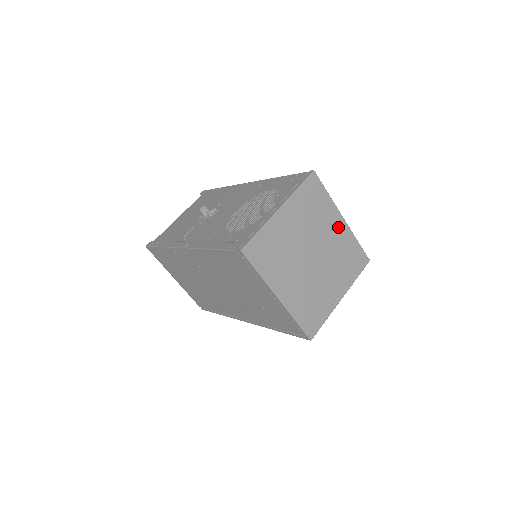
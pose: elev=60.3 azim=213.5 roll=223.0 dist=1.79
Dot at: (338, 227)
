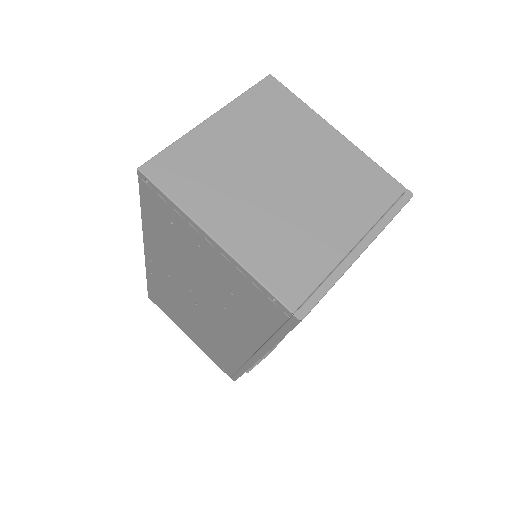
Dot at: (331, 144)
